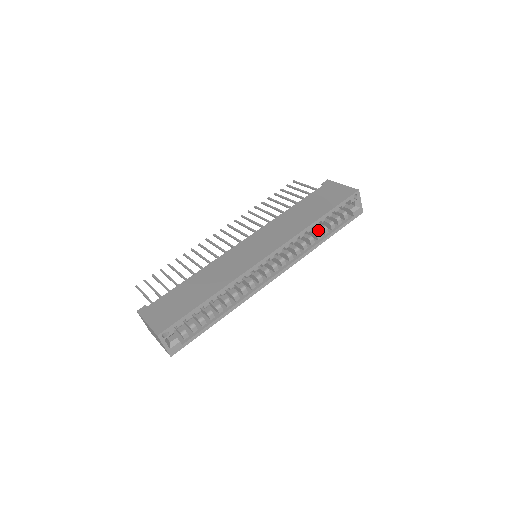
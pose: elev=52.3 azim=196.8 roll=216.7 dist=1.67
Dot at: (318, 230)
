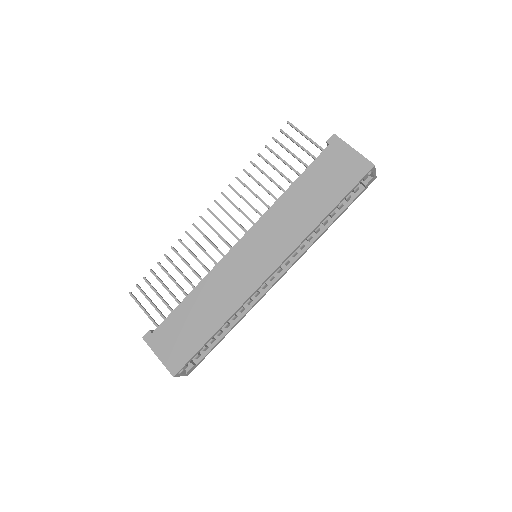
Dot at: occluded
